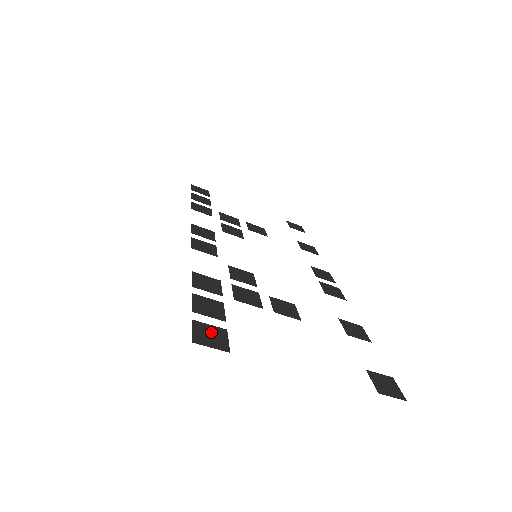
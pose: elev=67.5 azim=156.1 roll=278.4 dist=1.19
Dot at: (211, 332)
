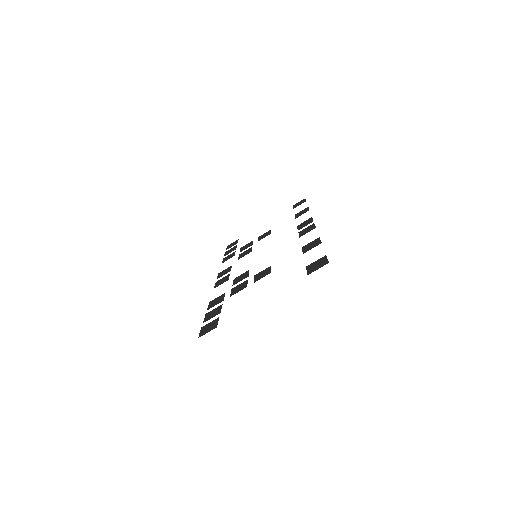
Dot at: (210, 325)
